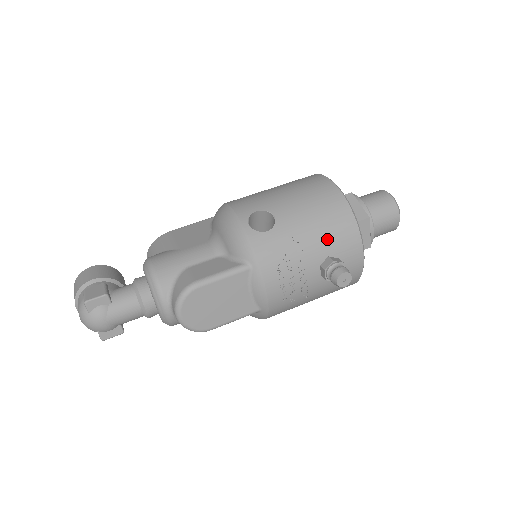
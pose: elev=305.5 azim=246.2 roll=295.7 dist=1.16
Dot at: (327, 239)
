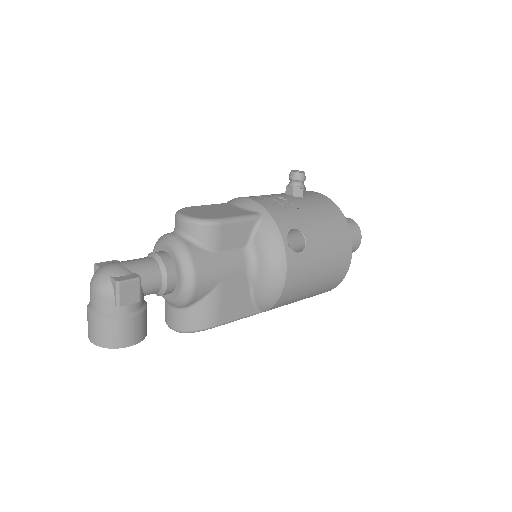
Dot at: occluded
